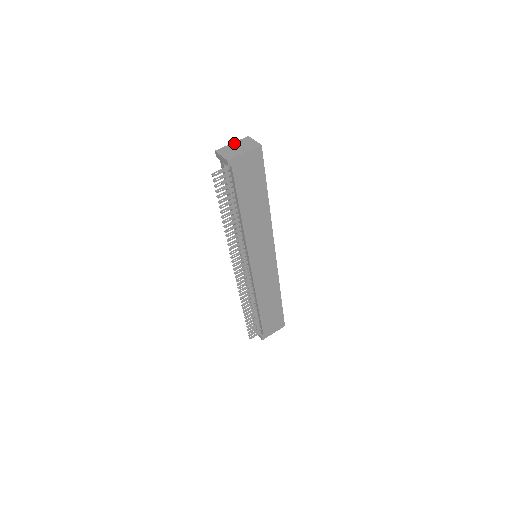
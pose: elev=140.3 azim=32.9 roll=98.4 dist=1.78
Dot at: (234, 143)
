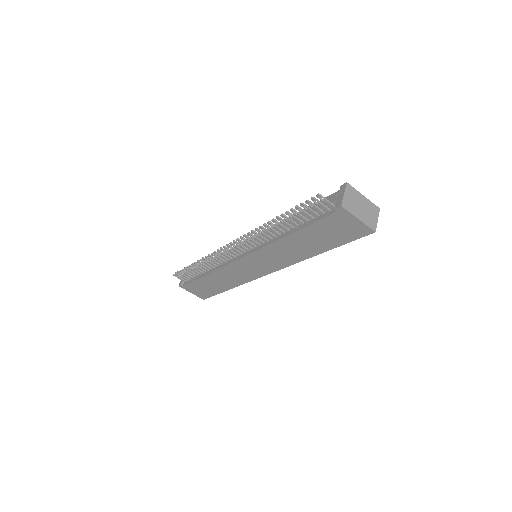
Dot at: (365, 198)
